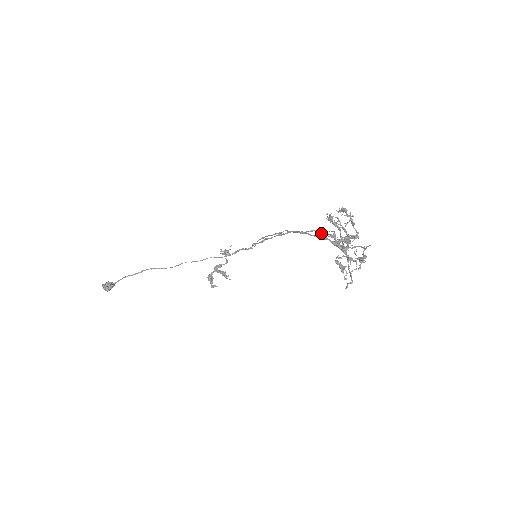
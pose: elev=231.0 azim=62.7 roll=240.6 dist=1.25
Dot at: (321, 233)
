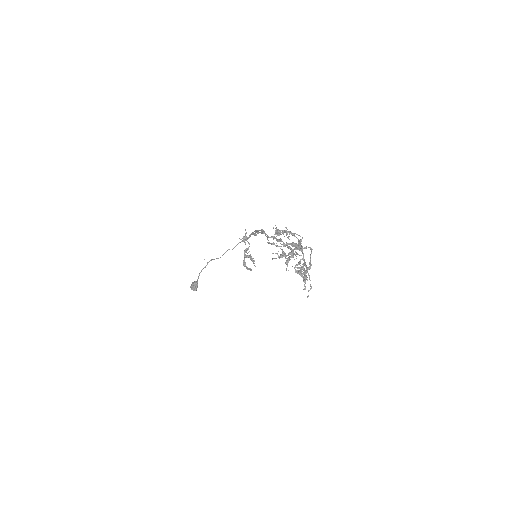
Dot at: occluded
